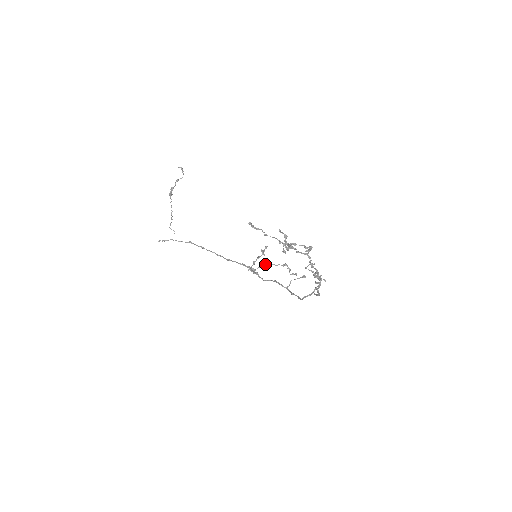
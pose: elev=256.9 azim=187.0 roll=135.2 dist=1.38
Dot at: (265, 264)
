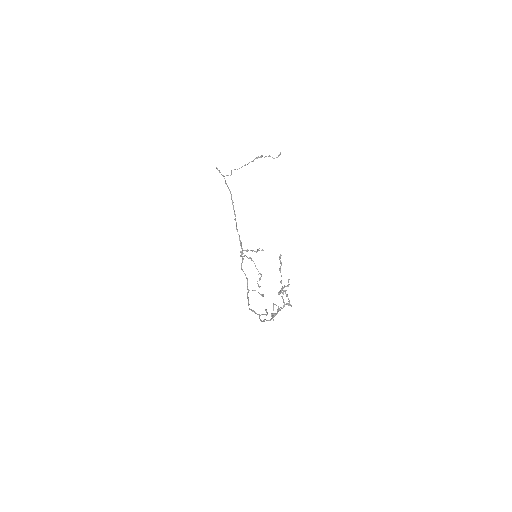
Dot at: (252, 260)
